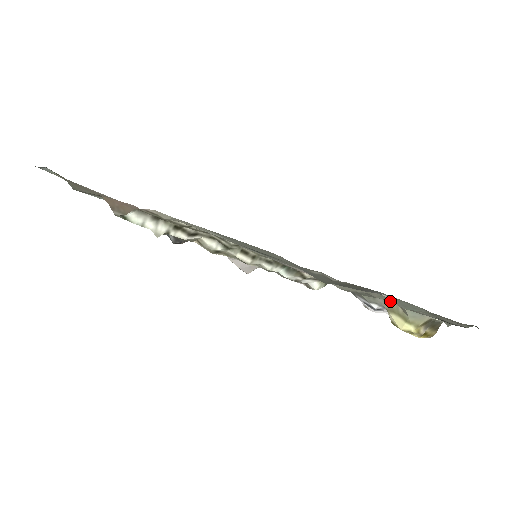
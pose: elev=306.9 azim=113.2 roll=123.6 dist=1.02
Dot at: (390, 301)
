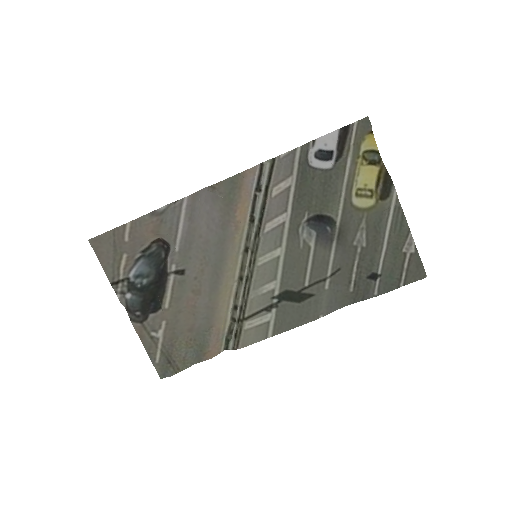
Dot at: (359, 221)
